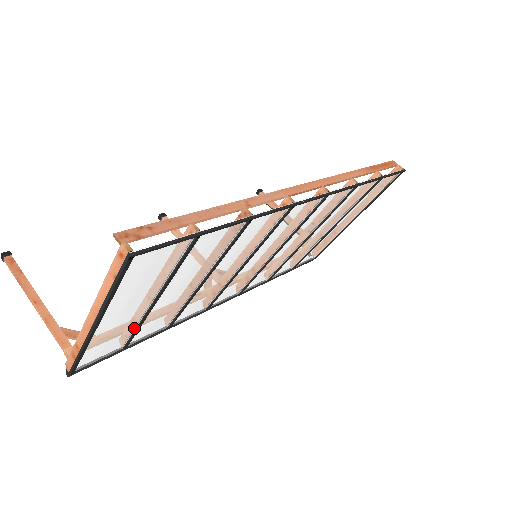
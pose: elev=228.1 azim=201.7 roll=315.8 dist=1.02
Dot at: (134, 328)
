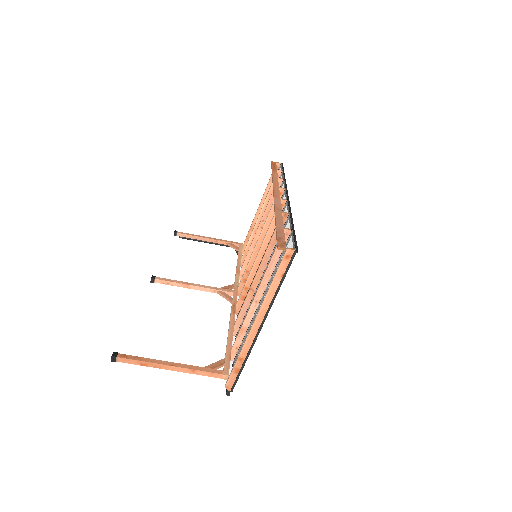
Dot at: (246, 334)
